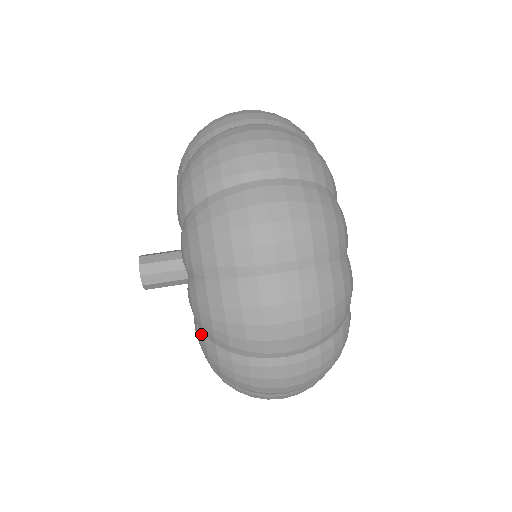
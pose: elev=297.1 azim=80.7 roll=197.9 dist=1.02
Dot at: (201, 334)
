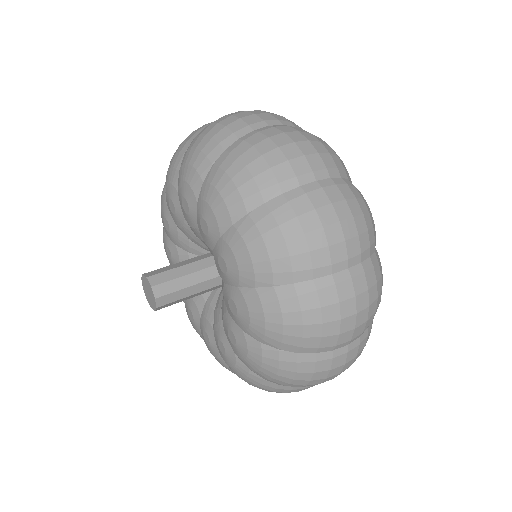
Dot at: (250, 293)
